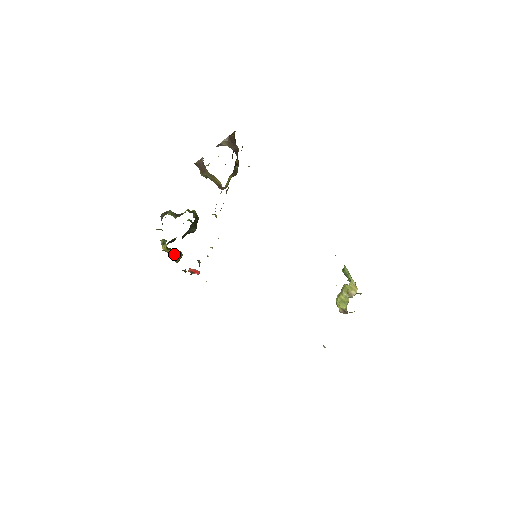
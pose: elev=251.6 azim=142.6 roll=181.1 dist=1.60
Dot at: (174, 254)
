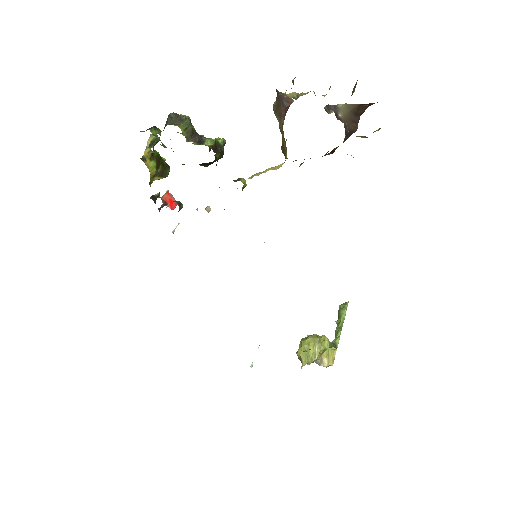
Dot at: (155, 172)
